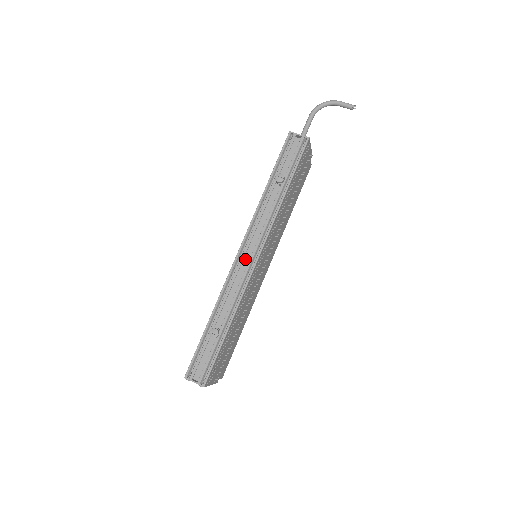
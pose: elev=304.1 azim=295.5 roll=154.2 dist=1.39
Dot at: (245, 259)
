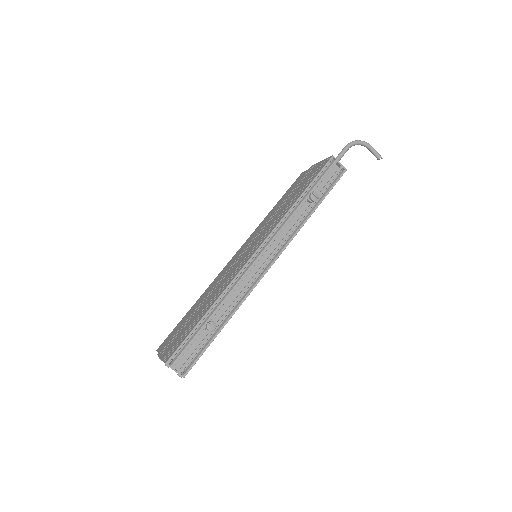
Dot at: (257, 260)
